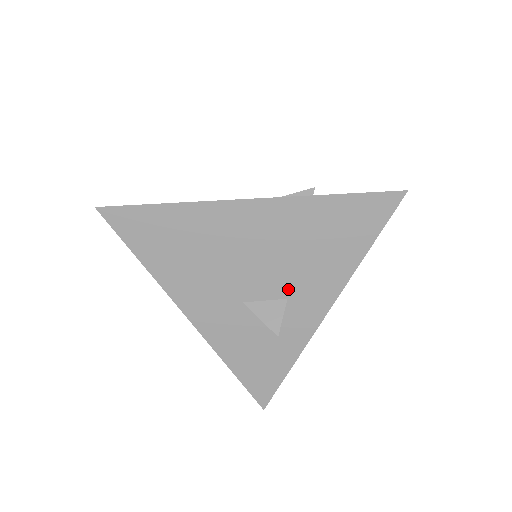
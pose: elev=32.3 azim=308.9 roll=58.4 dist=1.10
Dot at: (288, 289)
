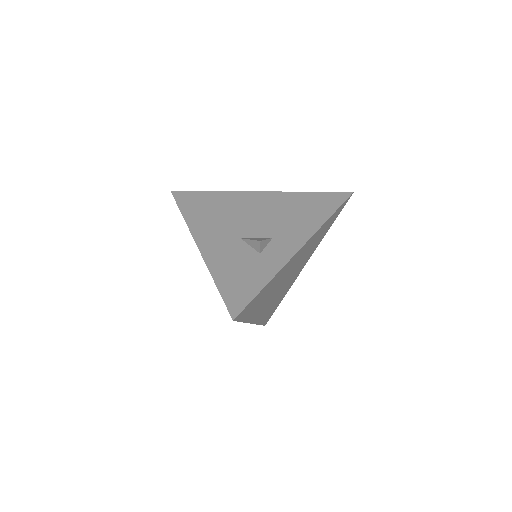
Dot at: (274, 233)
